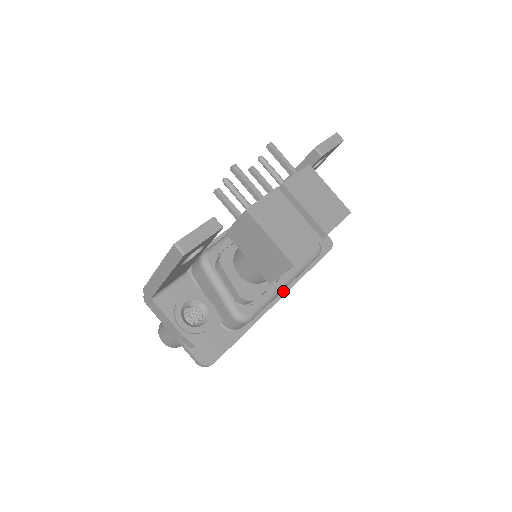
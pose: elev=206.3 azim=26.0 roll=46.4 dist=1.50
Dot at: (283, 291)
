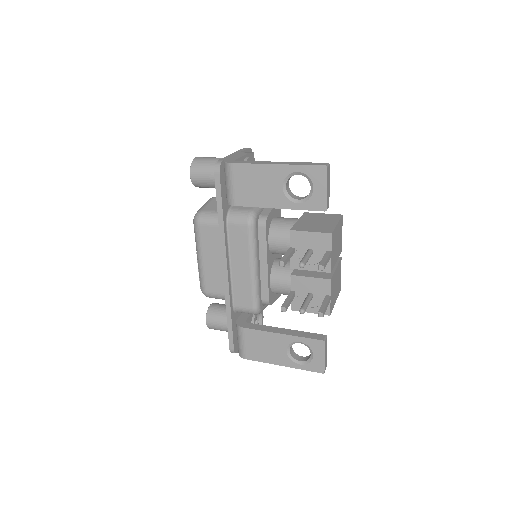
Dot at: occluded
